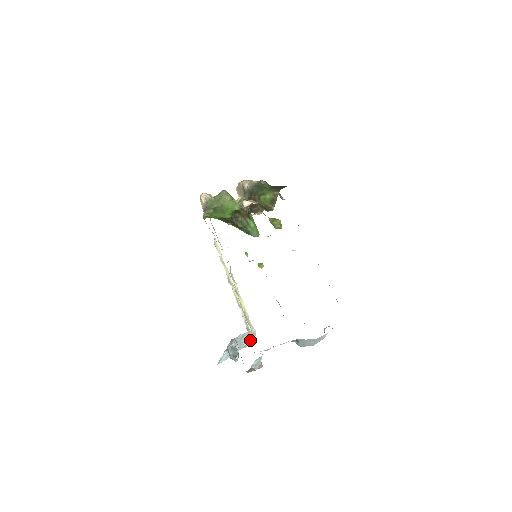
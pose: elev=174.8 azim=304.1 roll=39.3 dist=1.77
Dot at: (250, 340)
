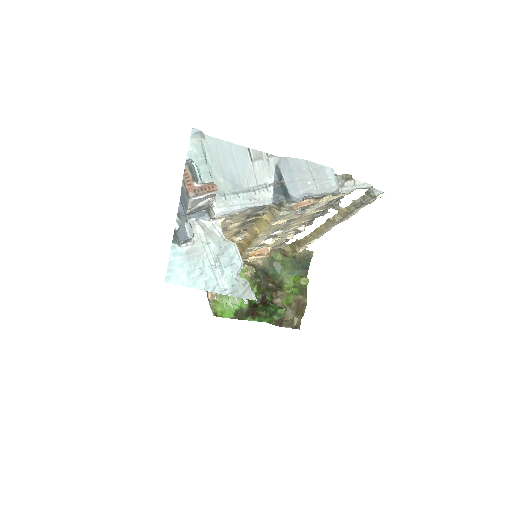
Dot at: (211, 213)
